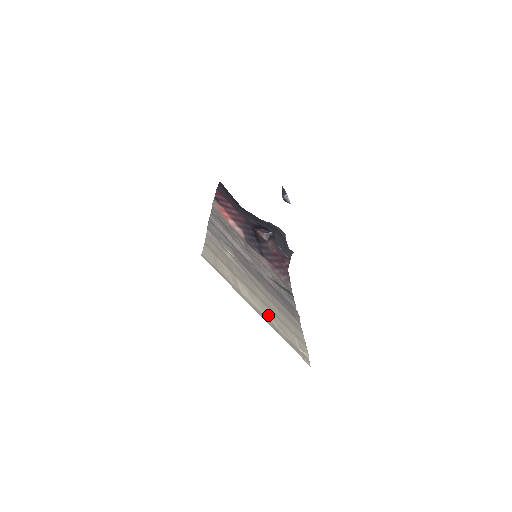
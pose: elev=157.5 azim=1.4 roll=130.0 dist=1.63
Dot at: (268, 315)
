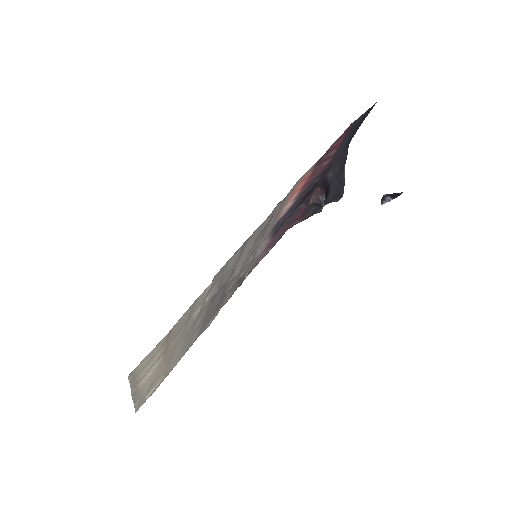
Dot at: occluded
